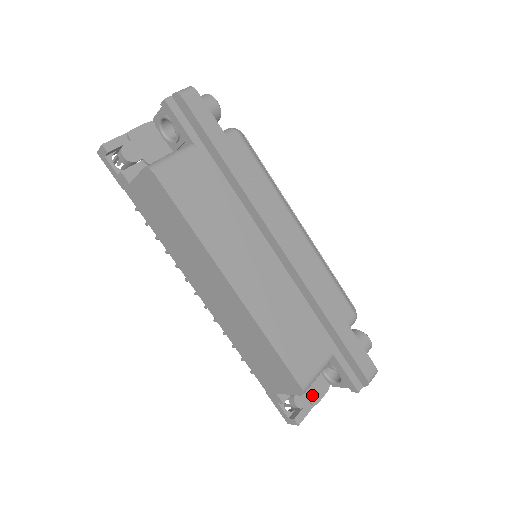
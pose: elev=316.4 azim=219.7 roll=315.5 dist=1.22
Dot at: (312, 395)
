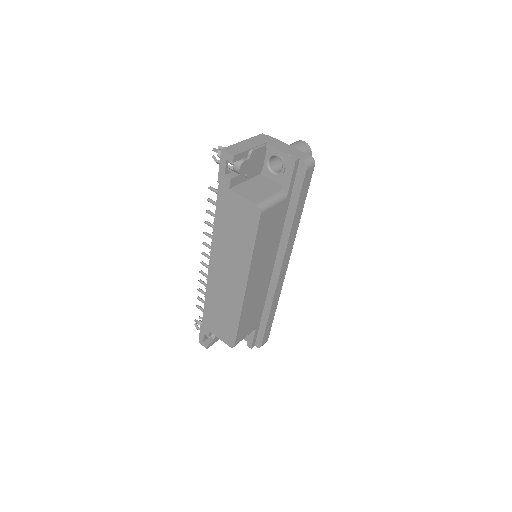
Dot at: occluded
